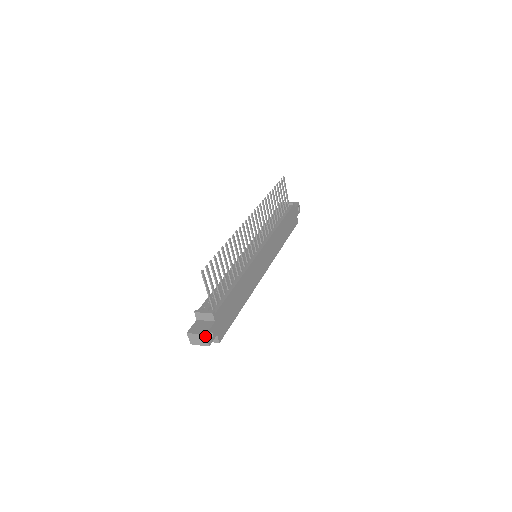
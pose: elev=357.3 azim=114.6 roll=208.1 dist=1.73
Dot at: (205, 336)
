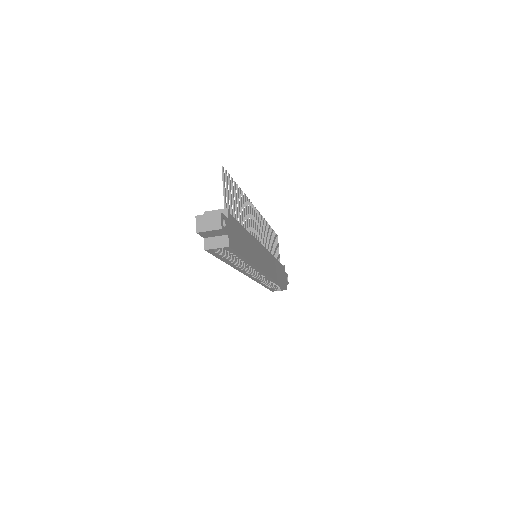
Dot at: (219, 214)
